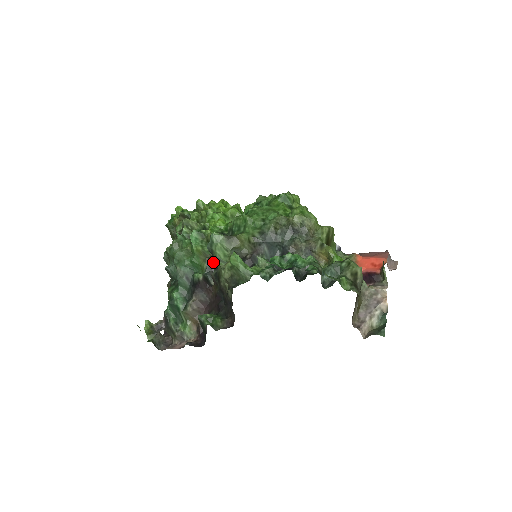
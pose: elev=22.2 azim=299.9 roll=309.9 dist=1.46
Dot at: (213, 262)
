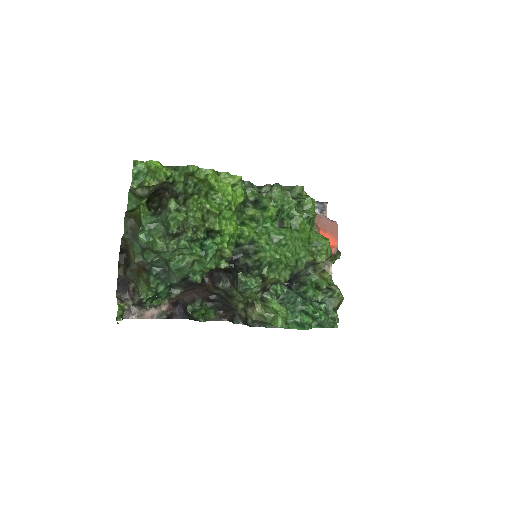
Dot at: occluded
